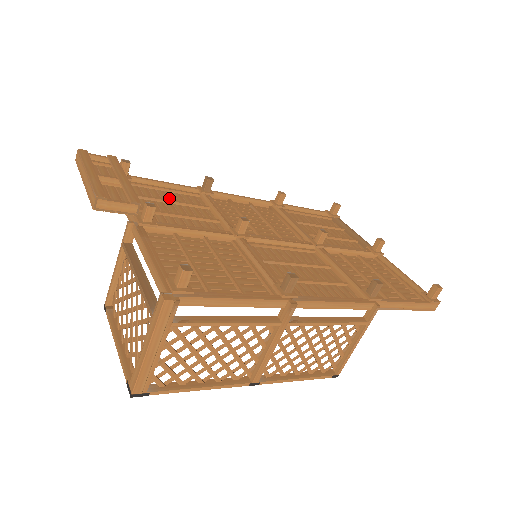
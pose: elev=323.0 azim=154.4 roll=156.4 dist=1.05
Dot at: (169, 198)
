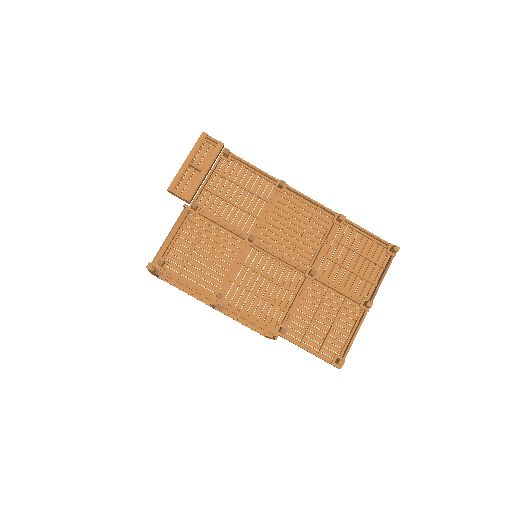
Dot at: (248, 182)
